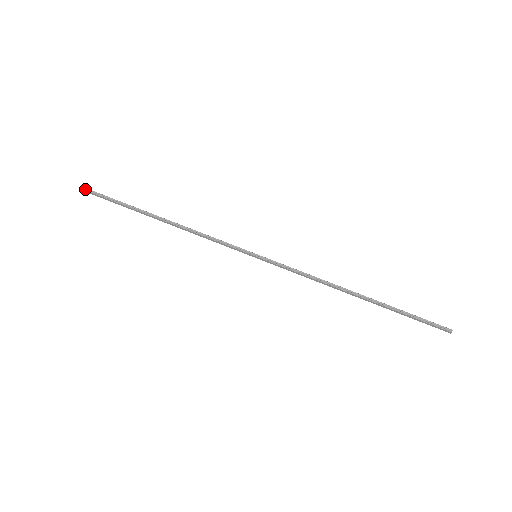
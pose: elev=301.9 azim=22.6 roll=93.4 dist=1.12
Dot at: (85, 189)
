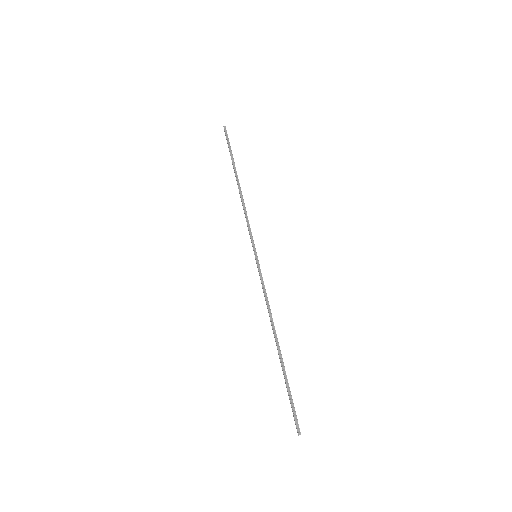
Dot at: (224, 126)
